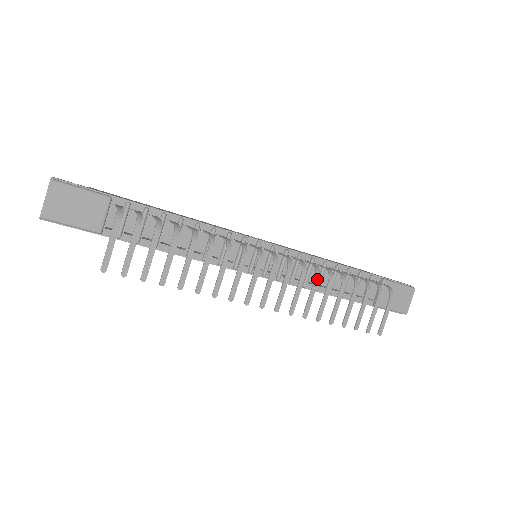
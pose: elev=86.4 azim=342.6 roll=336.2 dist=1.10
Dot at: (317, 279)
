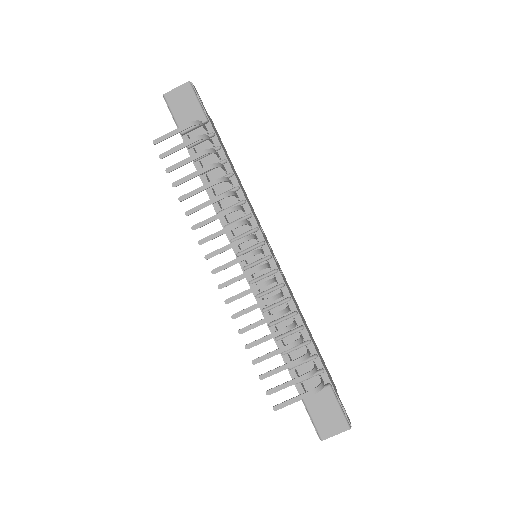
Dot at: (269, 300)
